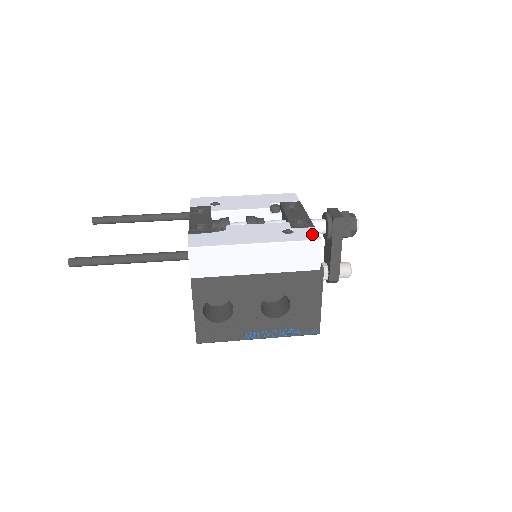
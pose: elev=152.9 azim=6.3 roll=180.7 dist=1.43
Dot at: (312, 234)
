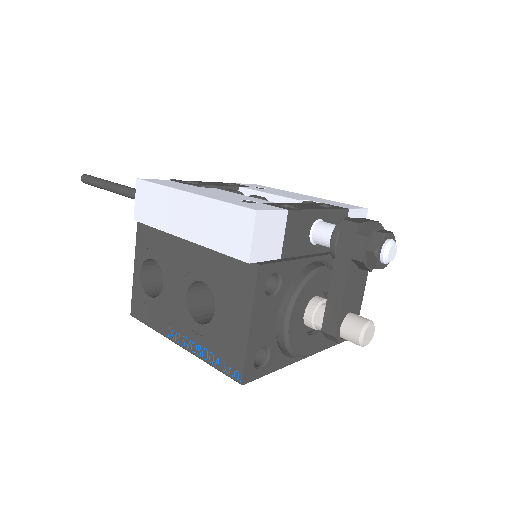
Dot at: (262, 207)
